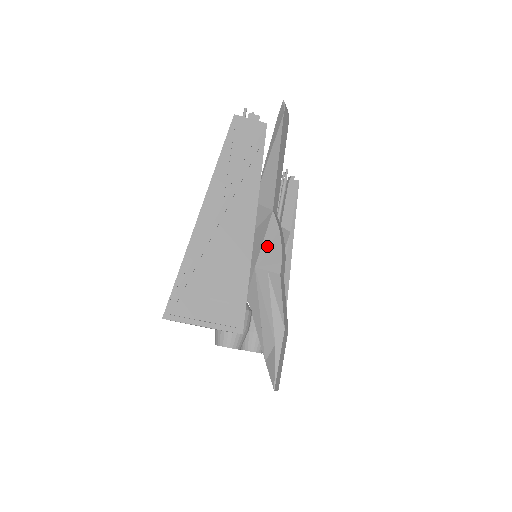
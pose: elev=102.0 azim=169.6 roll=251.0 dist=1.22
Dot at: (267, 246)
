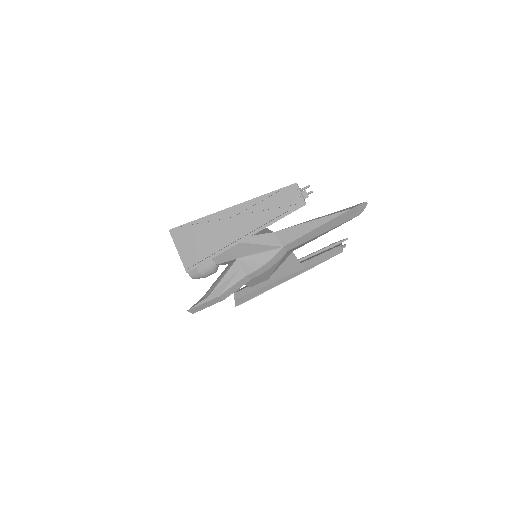
Dot at: (256, 257)
